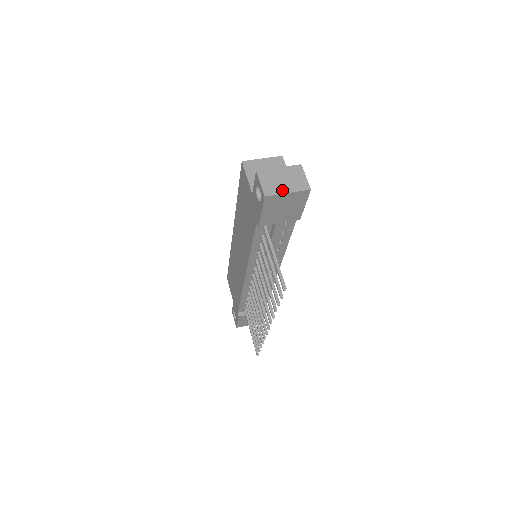
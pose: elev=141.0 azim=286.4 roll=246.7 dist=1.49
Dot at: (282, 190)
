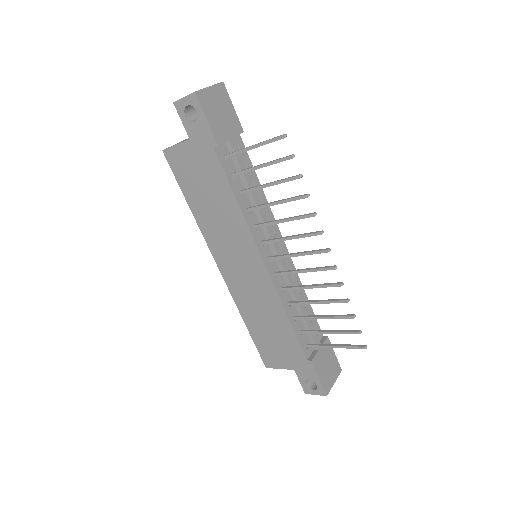
Dot at: (203, 89)
